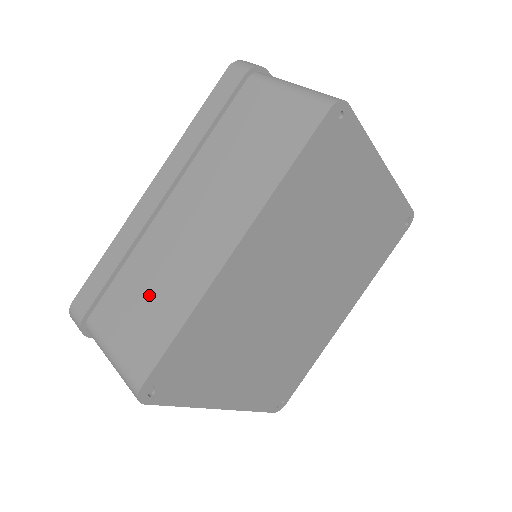
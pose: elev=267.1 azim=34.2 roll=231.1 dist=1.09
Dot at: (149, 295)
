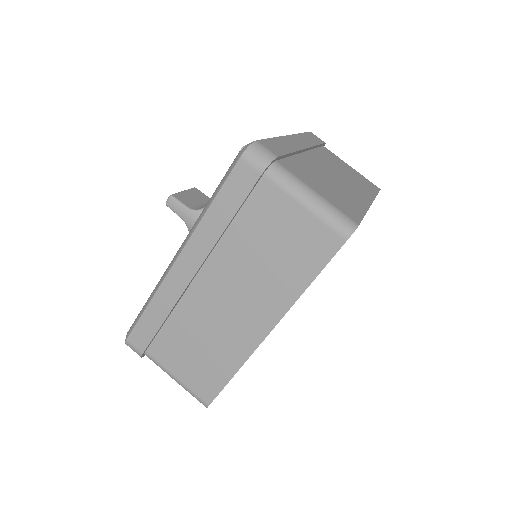
Dot at: (200, 347)
